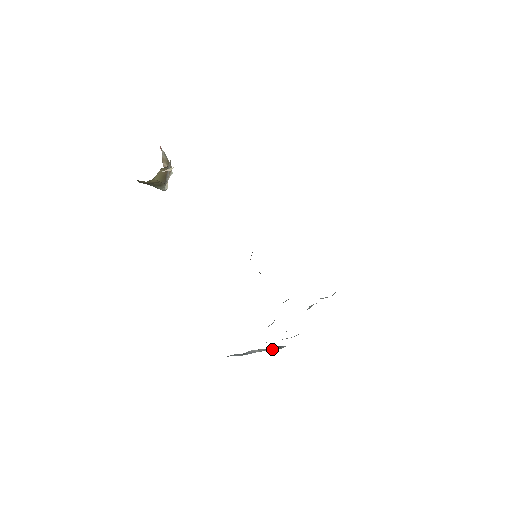
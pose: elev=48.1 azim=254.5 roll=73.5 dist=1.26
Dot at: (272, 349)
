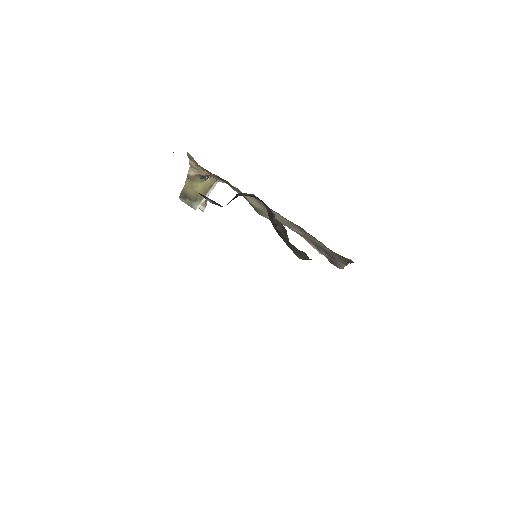
Dot at: occluded
